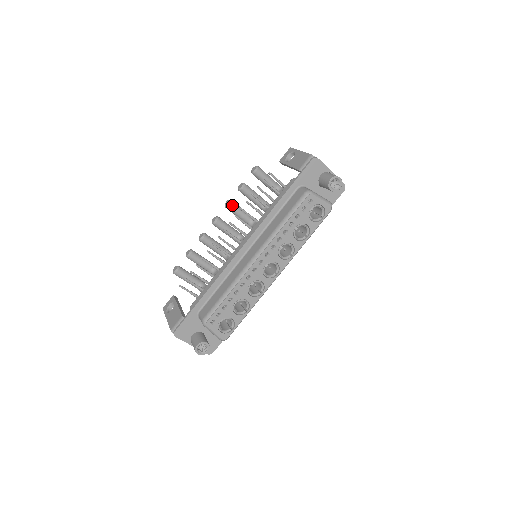
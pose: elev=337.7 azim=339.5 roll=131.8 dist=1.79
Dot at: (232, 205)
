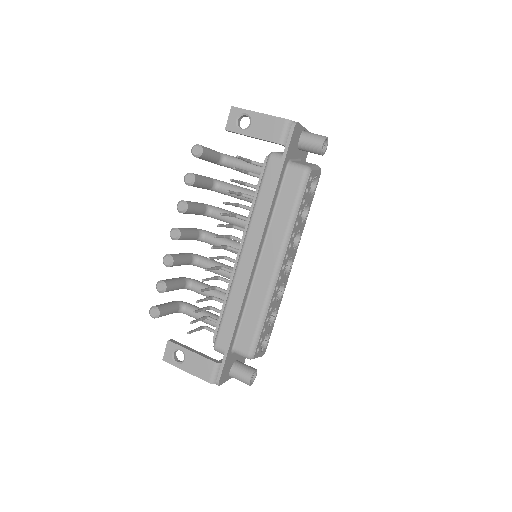
Dot at: (189, 207)
